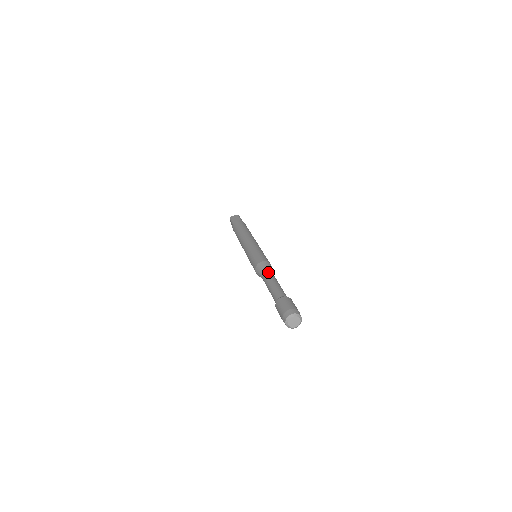
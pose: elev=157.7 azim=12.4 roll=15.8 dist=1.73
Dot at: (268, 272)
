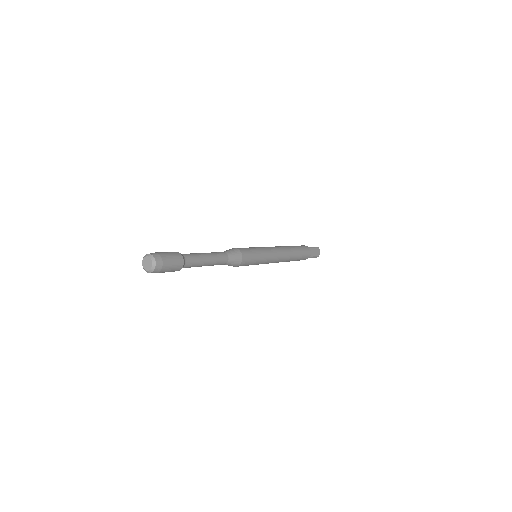
Dot at: (221, 252)
